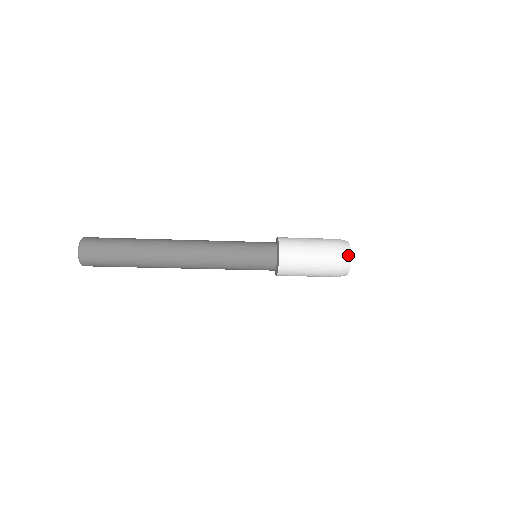
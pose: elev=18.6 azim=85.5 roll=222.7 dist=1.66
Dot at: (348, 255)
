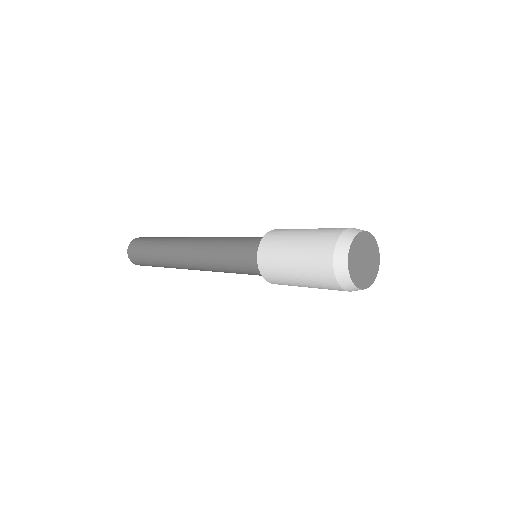
Dot at: (342, 260)
